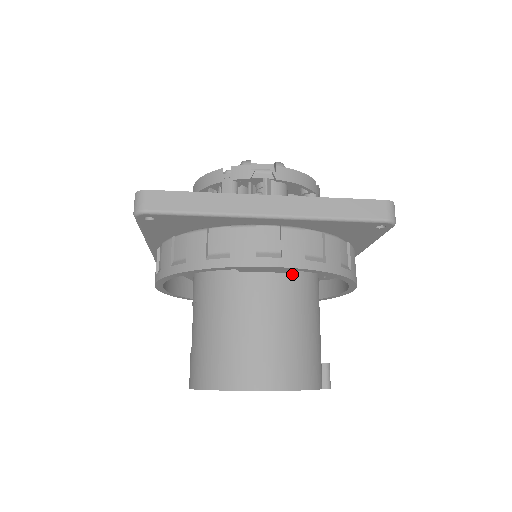
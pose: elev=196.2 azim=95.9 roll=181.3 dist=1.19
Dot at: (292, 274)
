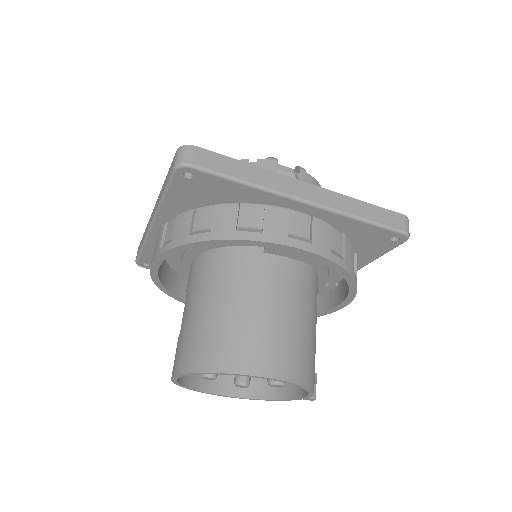
Dot at: (304, 270)
